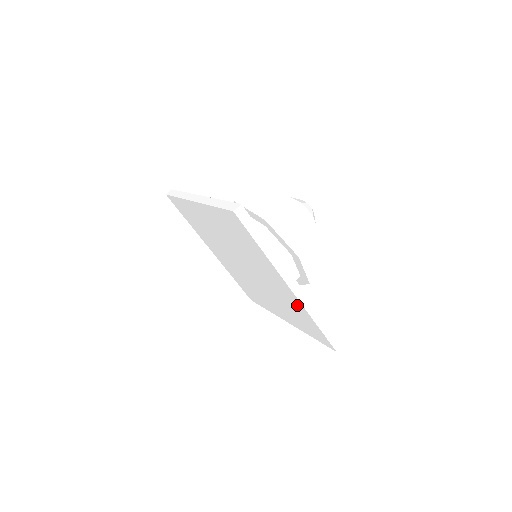
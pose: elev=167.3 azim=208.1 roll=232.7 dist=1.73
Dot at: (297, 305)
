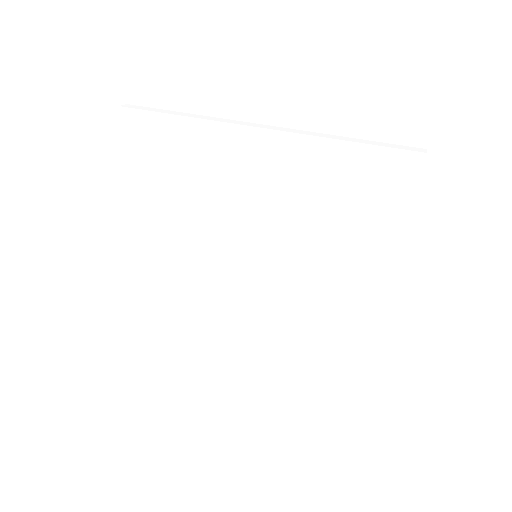
Dot at: (357, 329)
